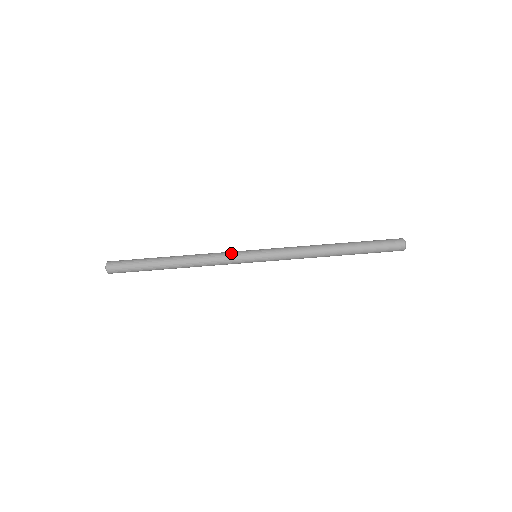
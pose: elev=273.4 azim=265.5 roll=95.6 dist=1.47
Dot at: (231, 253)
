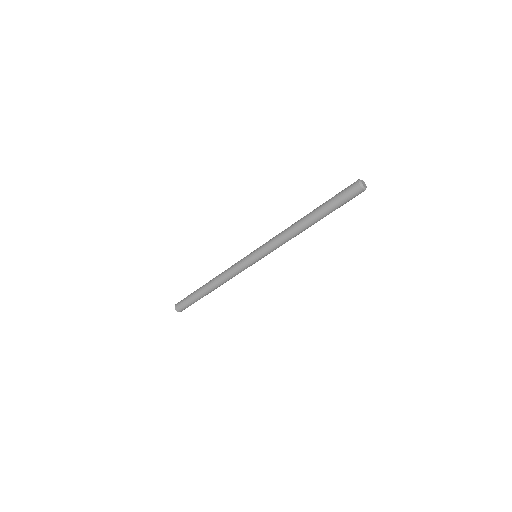
Dot at: (237, 263)
